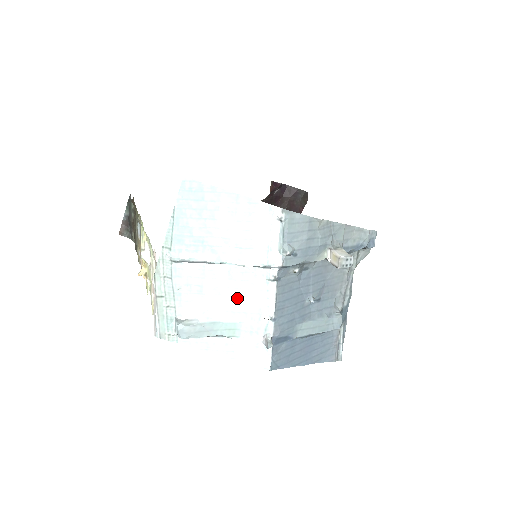
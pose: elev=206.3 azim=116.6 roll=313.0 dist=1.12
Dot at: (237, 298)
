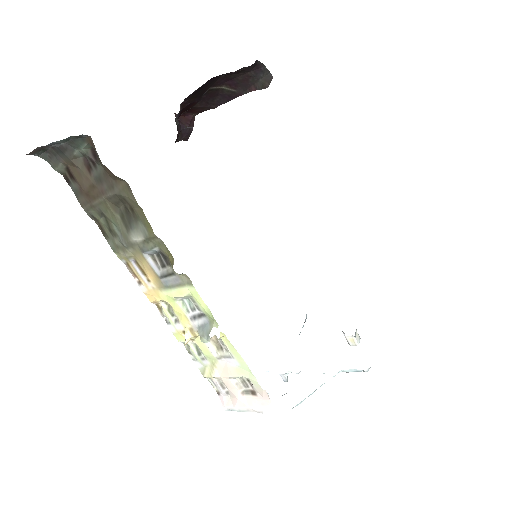
Dot at: occluded
